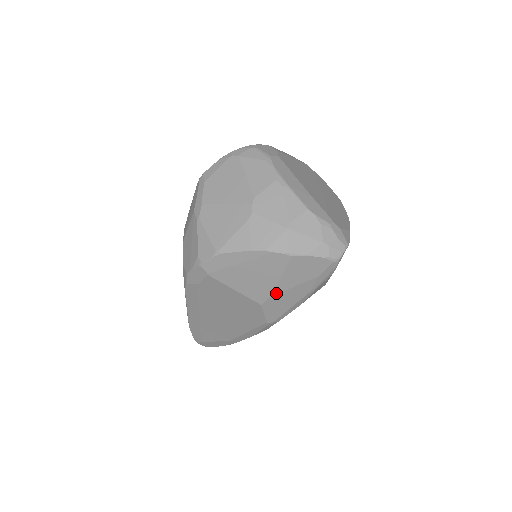
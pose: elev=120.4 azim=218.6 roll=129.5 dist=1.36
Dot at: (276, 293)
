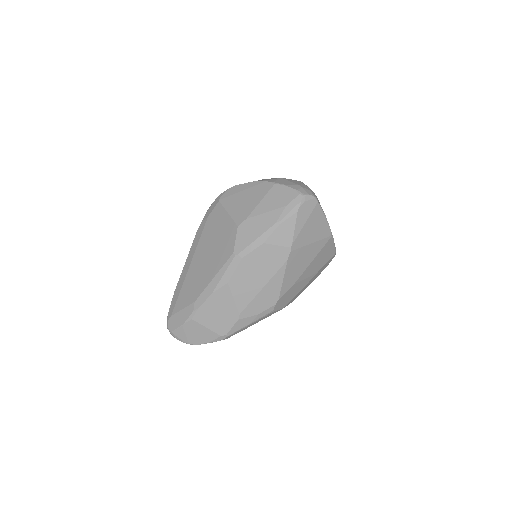
Dot at: (252, 216)
